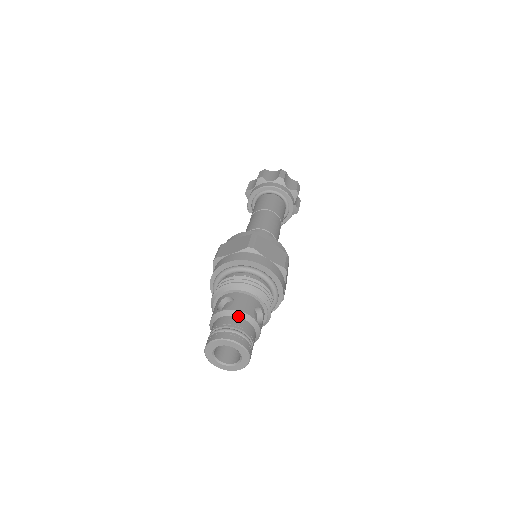
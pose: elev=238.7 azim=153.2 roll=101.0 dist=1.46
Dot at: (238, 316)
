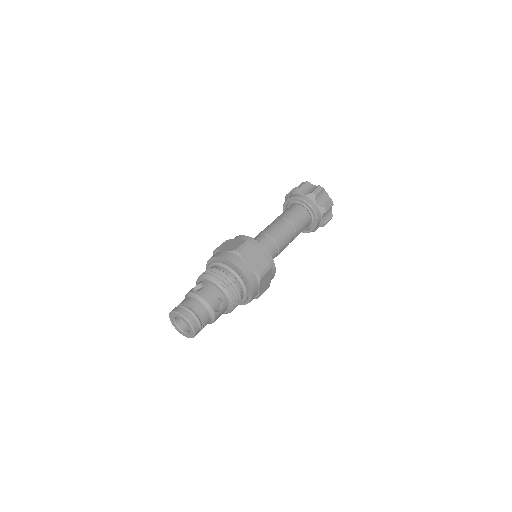
Dot at: (199, 300)
